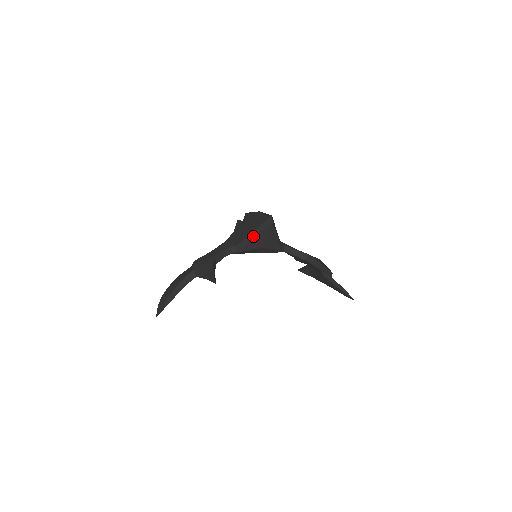
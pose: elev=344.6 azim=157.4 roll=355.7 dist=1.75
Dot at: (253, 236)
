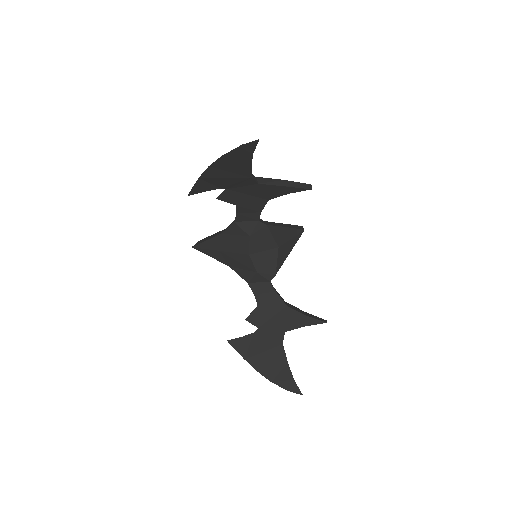
Dot at: (284, 225)
